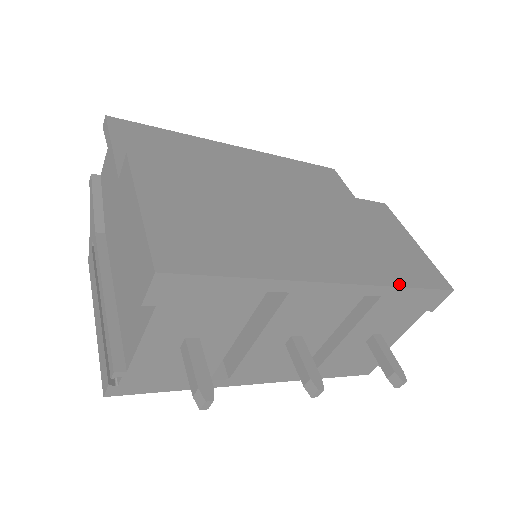
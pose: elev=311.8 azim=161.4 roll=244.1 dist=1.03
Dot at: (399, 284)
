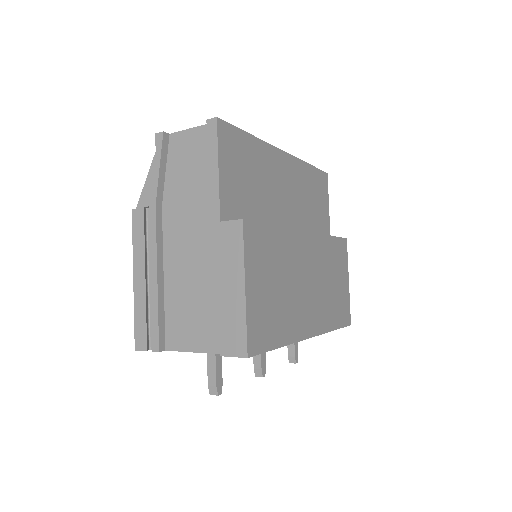
Dot at: (333, 328)
